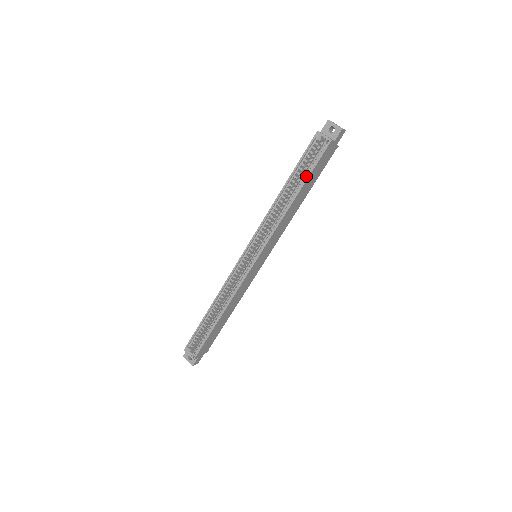
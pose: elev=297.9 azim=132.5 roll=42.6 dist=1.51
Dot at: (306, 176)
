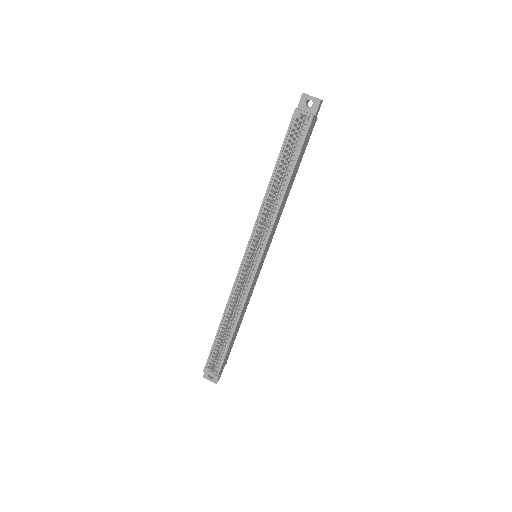
Dot at: occluded
